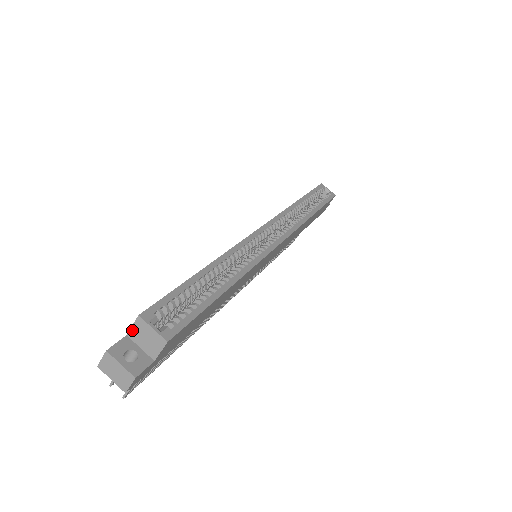
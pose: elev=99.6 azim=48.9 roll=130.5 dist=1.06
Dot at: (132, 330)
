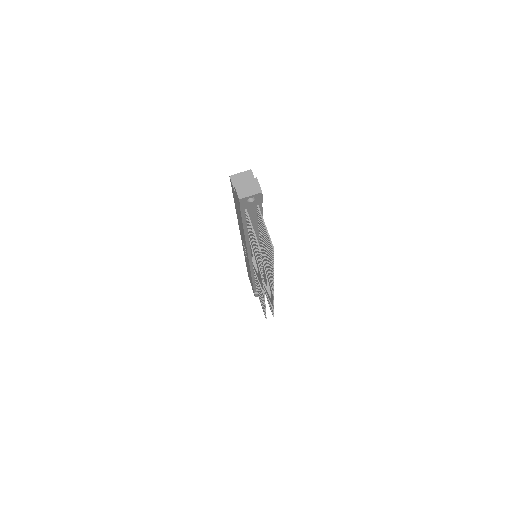
Dot at: occluded
